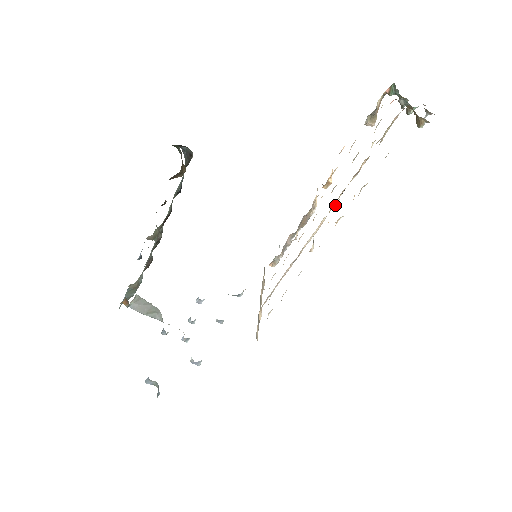
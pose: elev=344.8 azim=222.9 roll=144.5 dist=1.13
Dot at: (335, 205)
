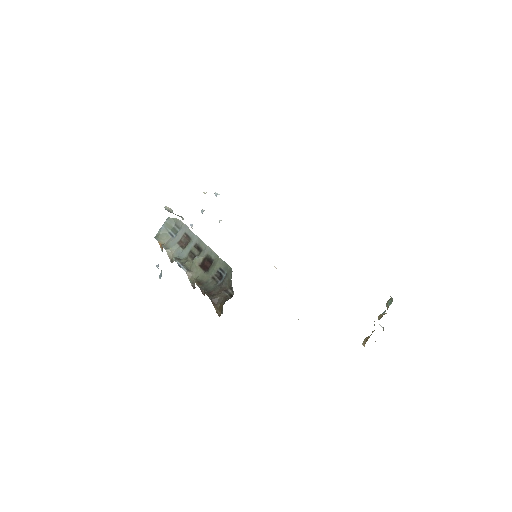
Dot at: occluded
